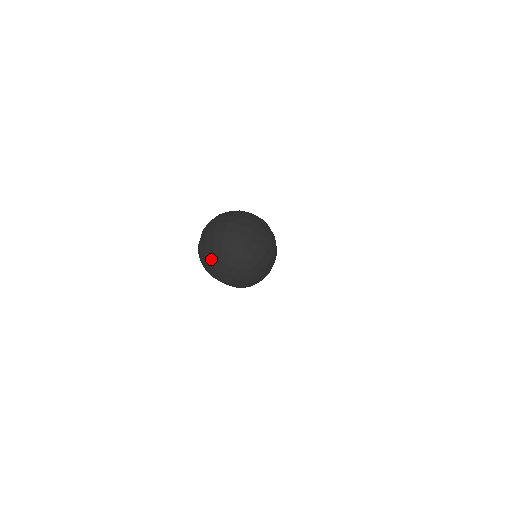
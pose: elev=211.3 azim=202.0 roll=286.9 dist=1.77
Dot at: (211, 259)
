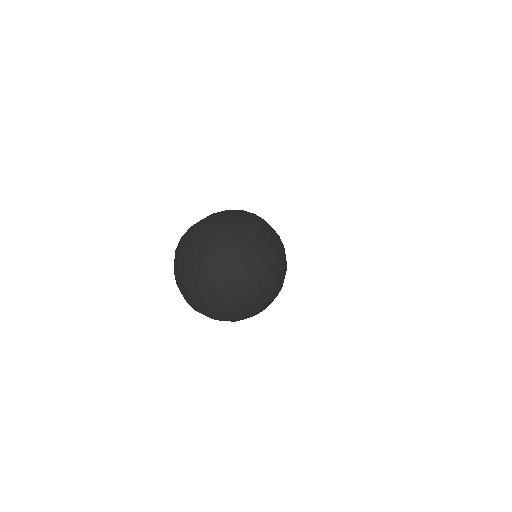
Dot at: occluded
